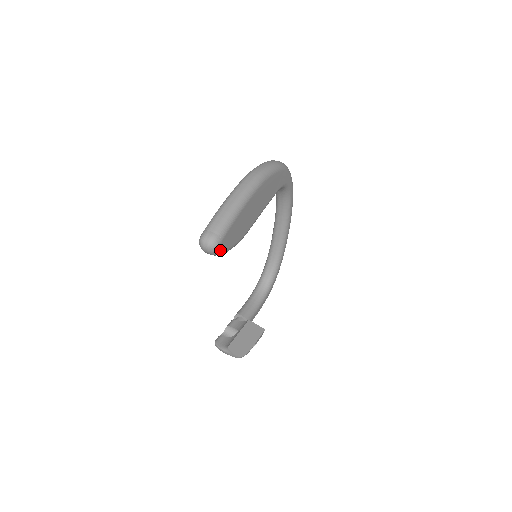
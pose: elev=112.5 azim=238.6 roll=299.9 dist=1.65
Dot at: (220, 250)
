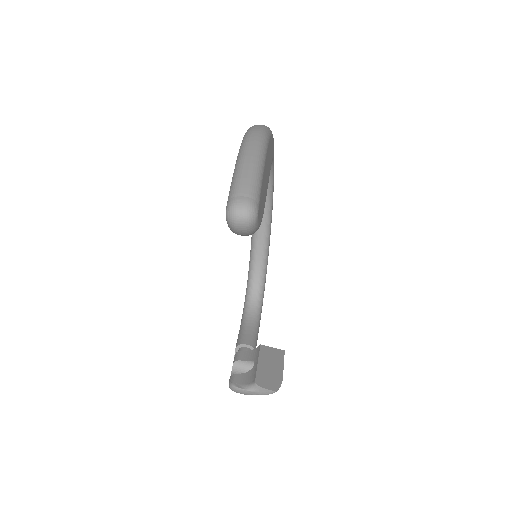
Dot at: (257, 223)
